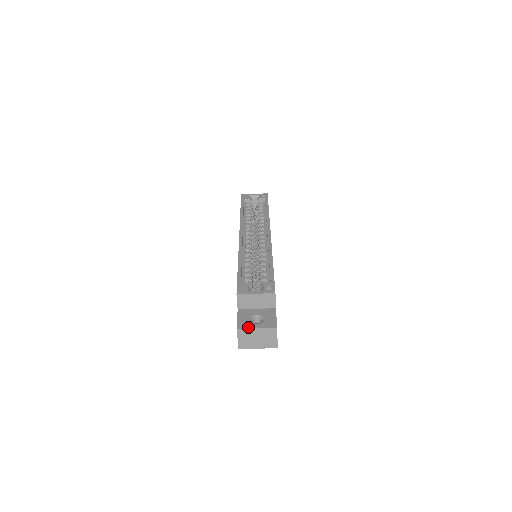
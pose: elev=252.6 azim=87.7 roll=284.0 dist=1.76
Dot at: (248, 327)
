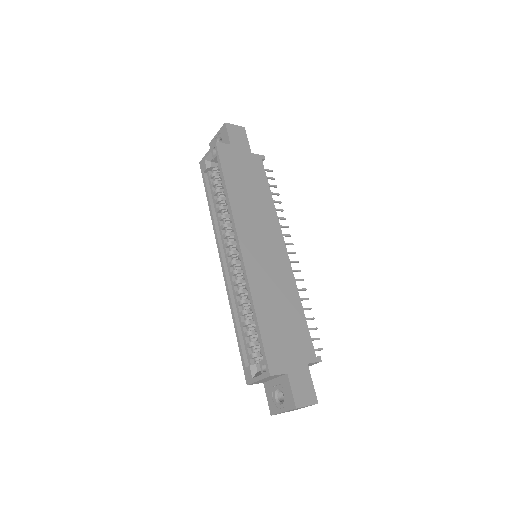
Dot at: (276, 412)
